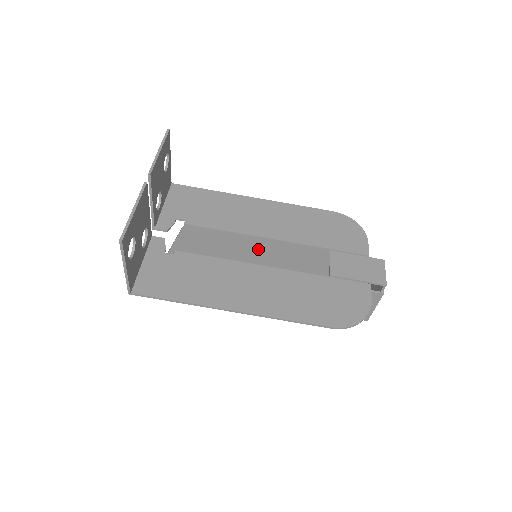
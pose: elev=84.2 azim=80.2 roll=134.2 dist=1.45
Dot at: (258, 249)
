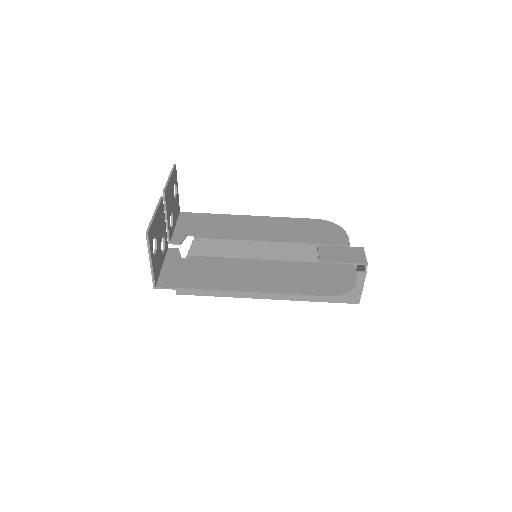
Dot at: (257, 253)
